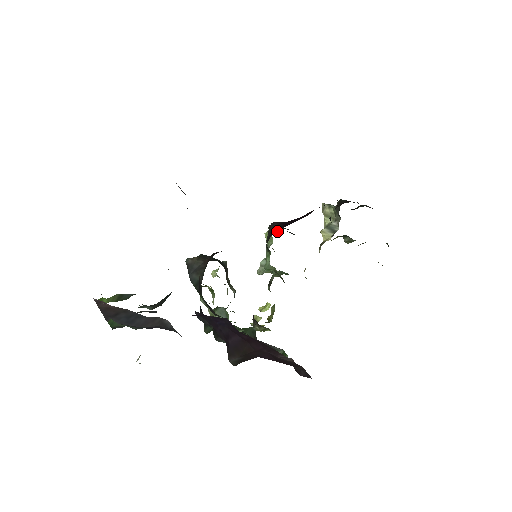
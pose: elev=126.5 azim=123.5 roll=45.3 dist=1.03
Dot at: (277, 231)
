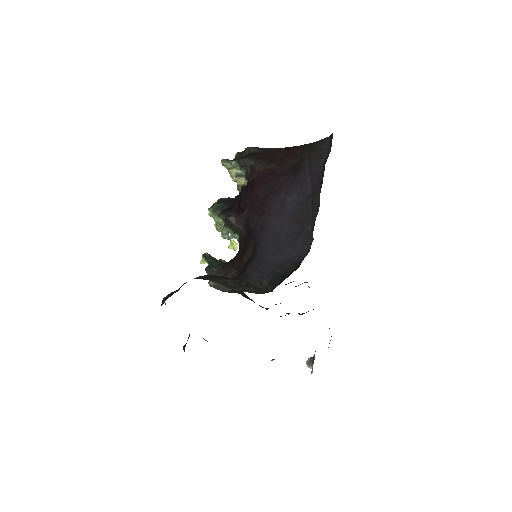
Dot at: (245, 227)
